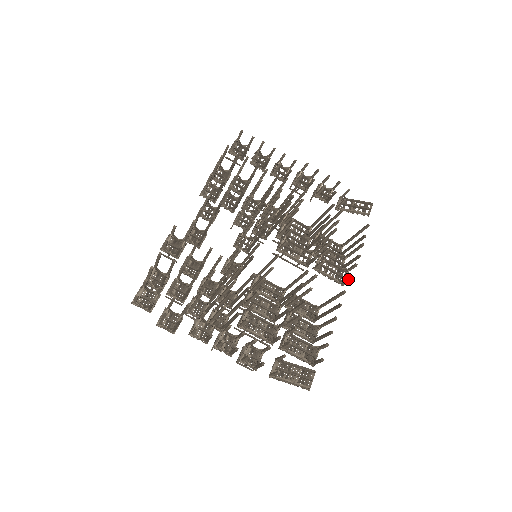
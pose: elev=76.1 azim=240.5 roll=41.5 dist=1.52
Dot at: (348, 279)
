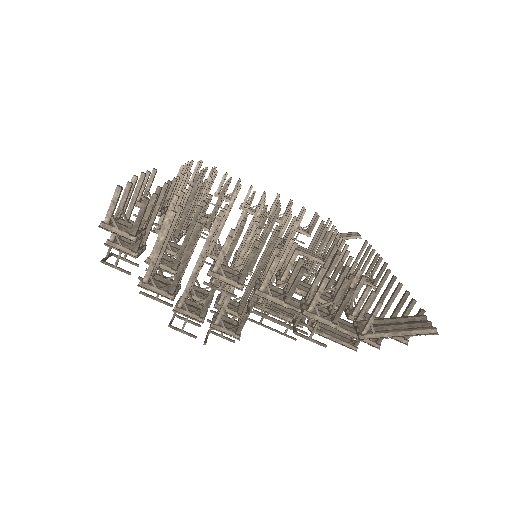
Dot at: (381, 269)
